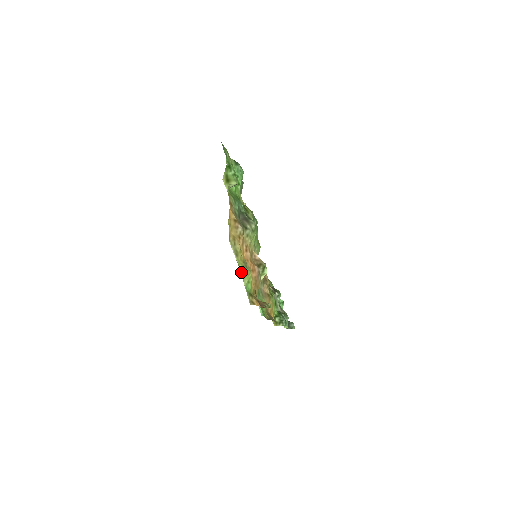
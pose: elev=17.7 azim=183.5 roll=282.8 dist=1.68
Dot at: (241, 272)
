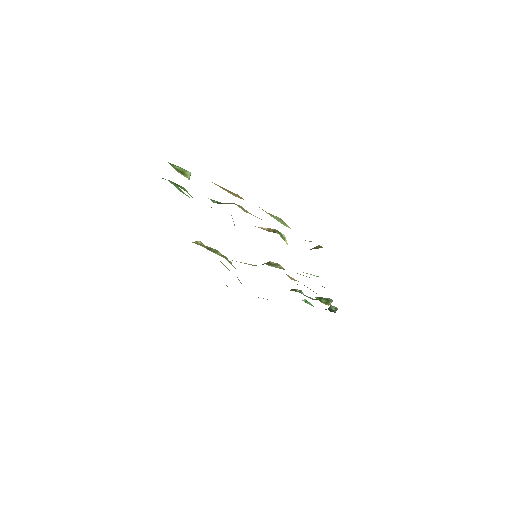
Dot at: occluded
